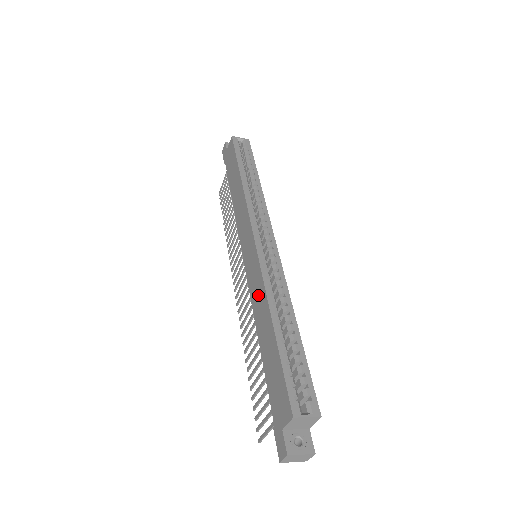
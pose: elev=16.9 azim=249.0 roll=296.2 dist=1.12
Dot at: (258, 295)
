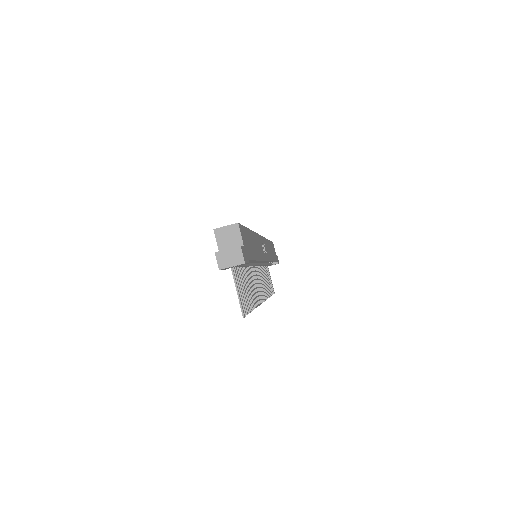
Dot at: occluded
